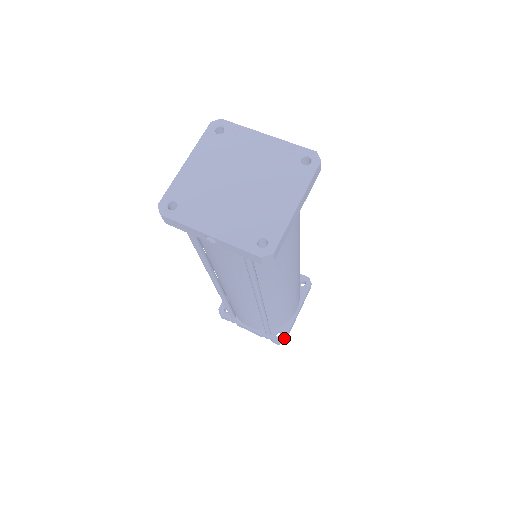
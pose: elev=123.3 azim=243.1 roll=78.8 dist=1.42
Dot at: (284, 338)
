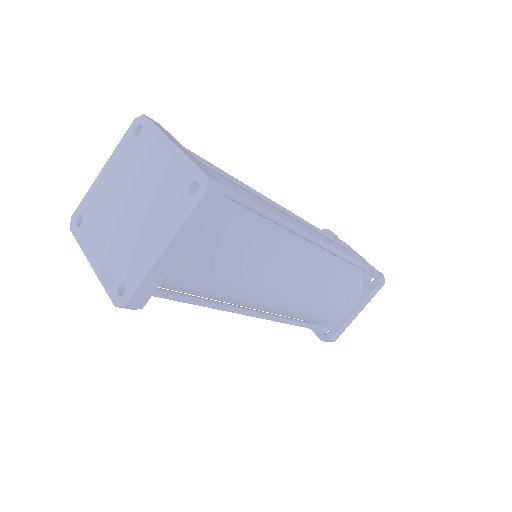
Dot at: (329, 338)
